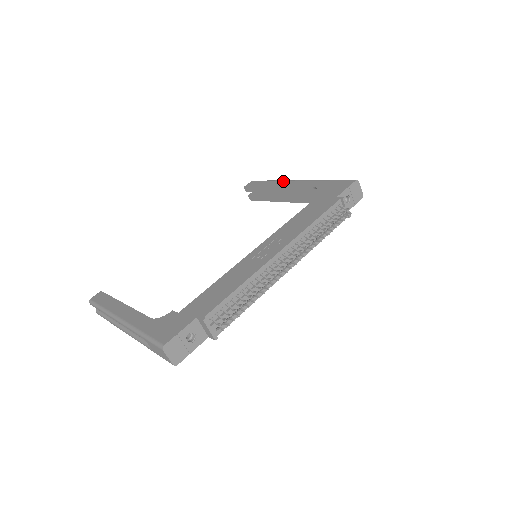
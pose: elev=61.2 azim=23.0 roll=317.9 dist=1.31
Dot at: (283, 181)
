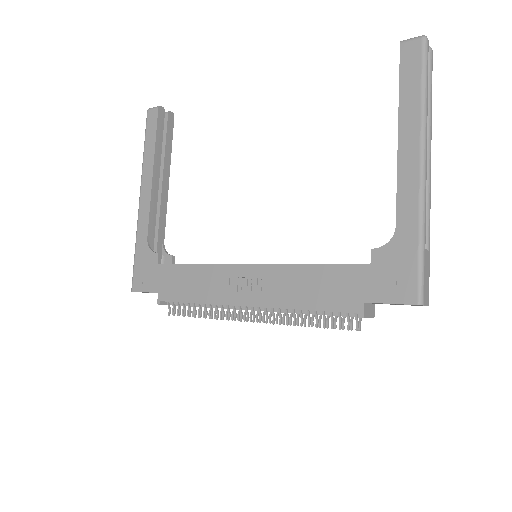
Dot at: (416, 132)
